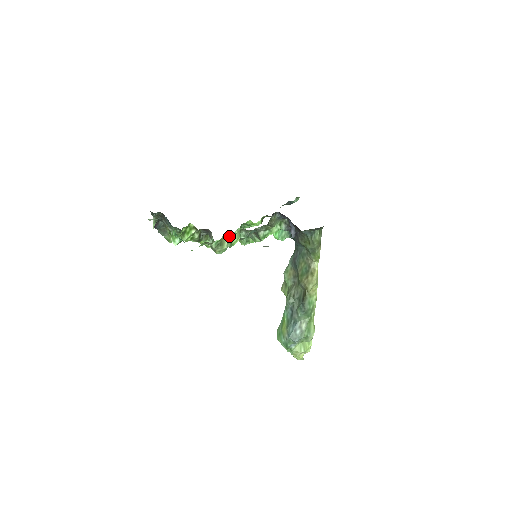
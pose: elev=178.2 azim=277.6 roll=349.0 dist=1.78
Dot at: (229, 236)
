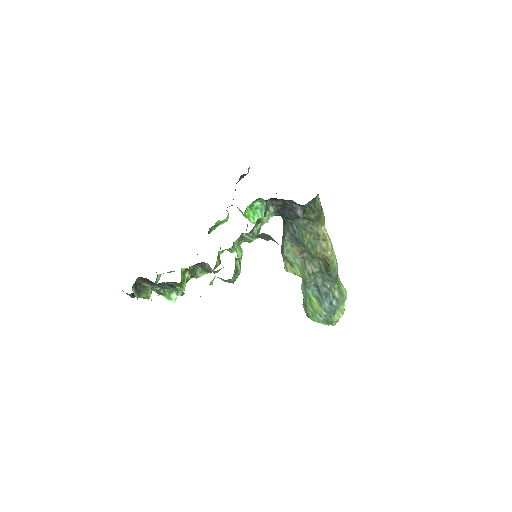
Dot at: occluded
